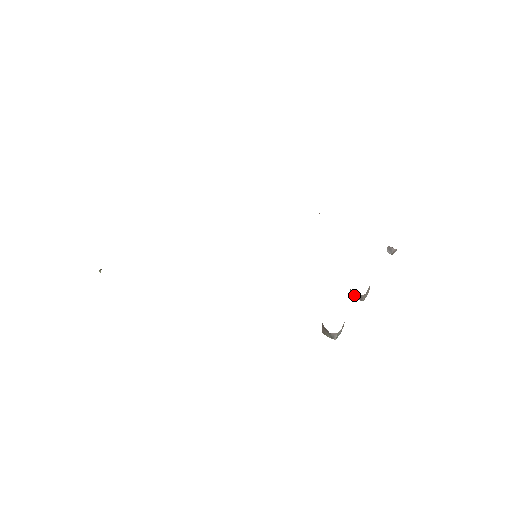
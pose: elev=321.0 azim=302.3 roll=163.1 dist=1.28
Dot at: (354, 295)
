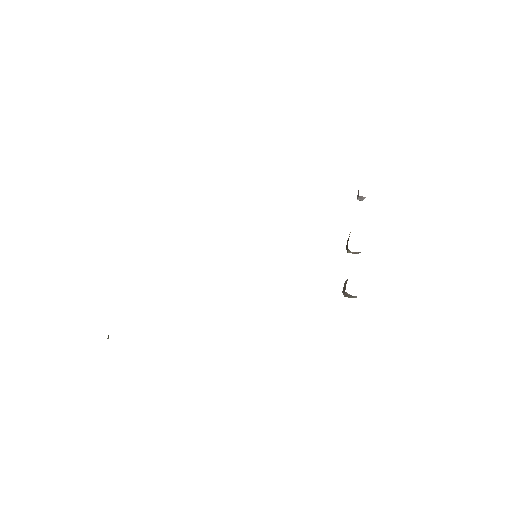
Dot at: (353, 253)
